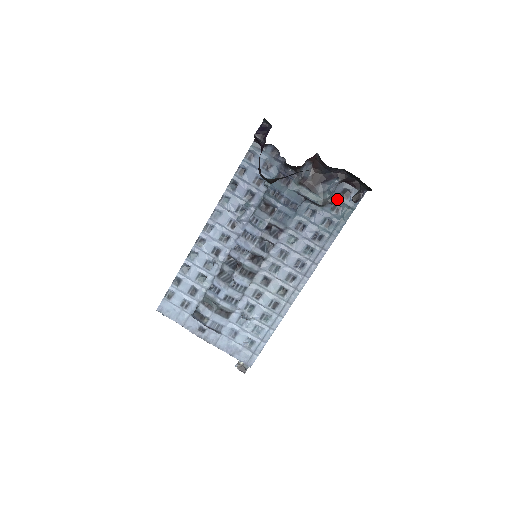
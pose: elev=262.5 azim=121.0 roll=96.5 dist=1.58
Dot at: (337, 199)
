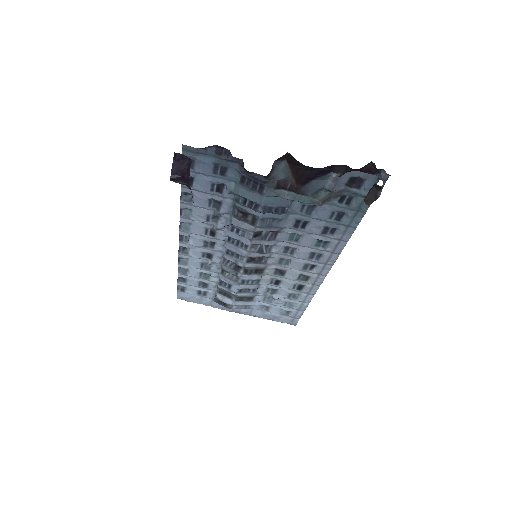
Dot at: (343, 191)
